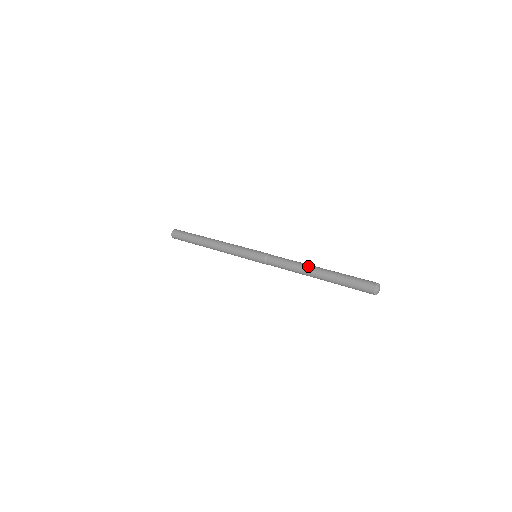
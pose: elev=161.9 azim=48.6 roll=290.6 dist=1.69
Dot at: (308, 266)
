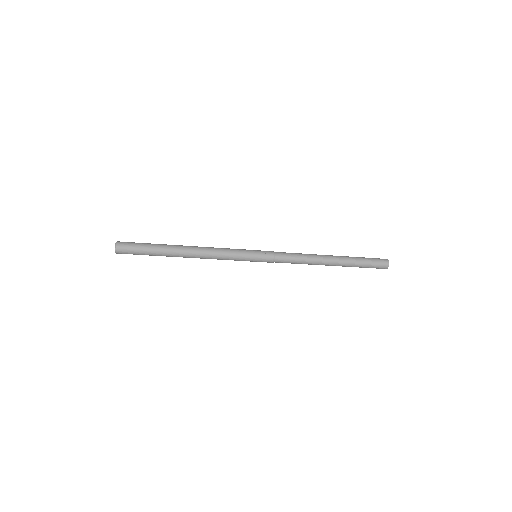
Dot at: occluded
